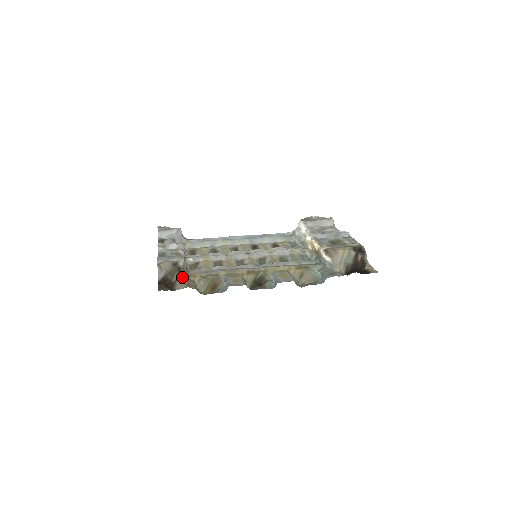
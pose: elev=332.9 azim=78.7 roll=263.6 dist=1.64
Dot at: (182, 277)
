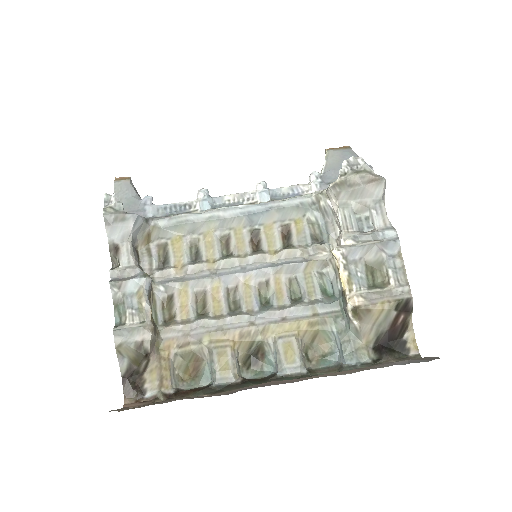
Dot at: (152, 361)
